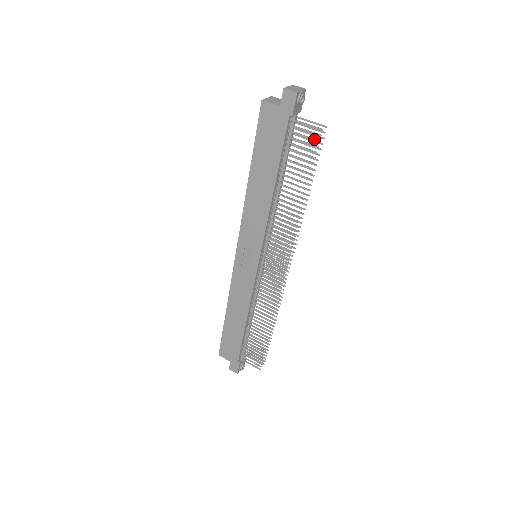
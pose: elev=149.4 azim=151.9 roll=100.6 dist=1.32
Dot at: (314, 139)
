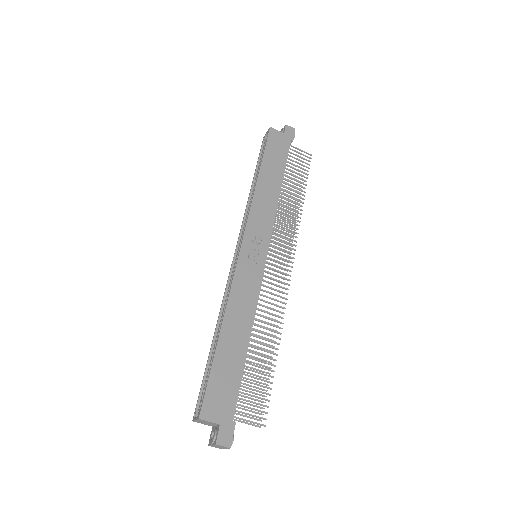
Dot at: occluded
